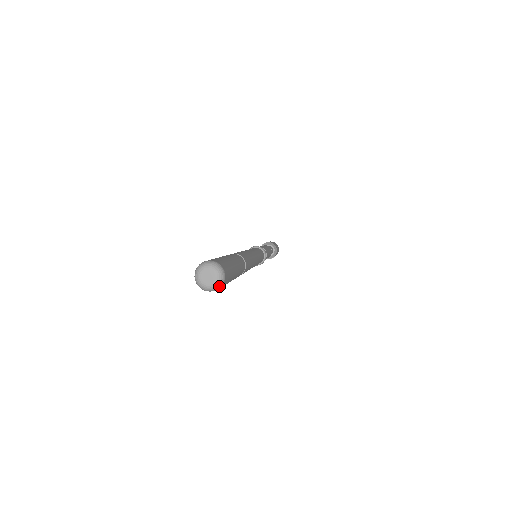
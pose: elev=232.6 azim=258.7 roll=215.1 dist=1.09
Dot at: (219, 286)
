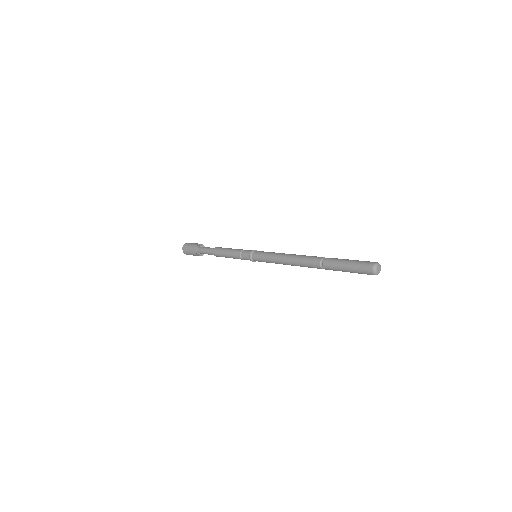
Dot at: occluded
